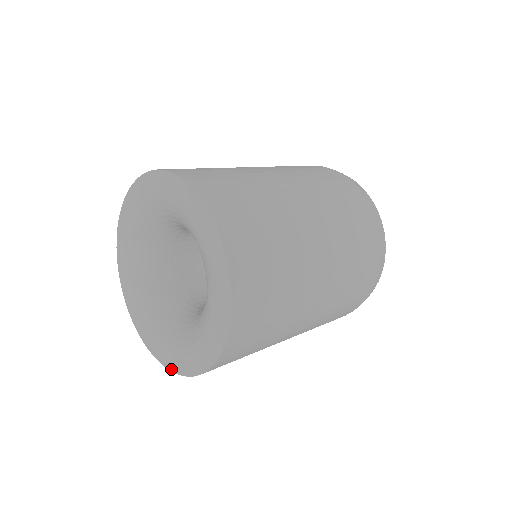
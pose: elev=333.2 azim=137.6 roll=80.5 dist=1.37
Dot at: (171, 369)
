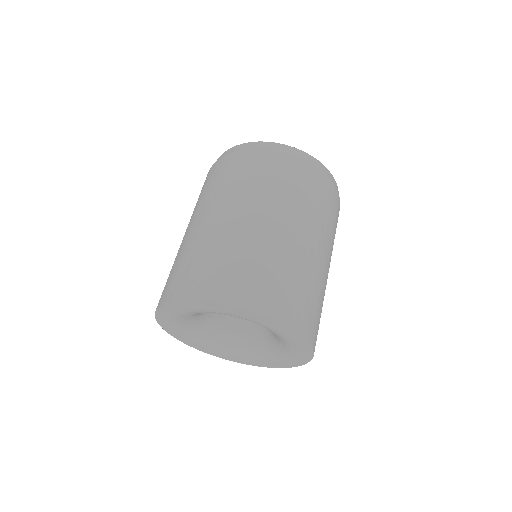
Dot at: occluded
